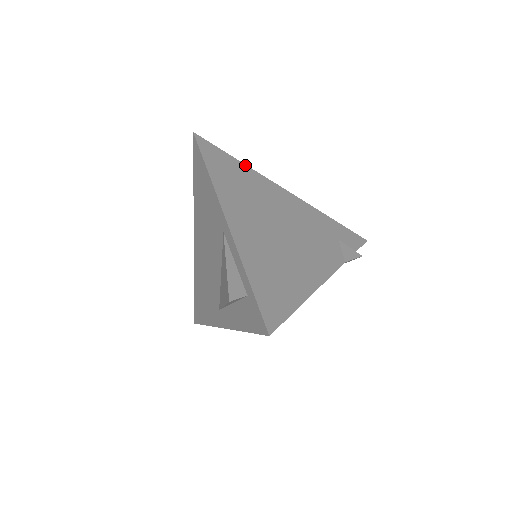
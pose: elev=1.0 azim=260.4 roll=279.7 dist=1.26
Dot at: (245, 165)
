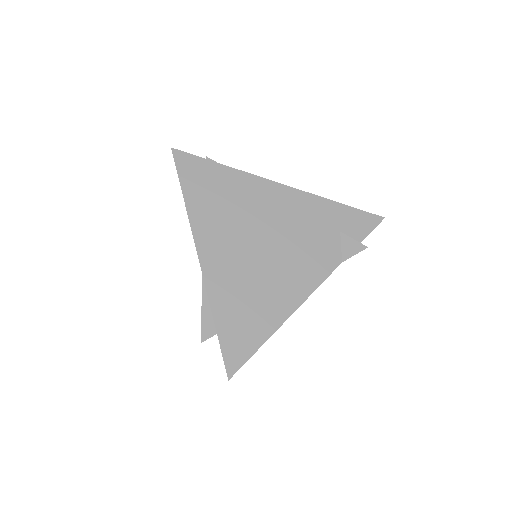
Dot at: (231, 168)
